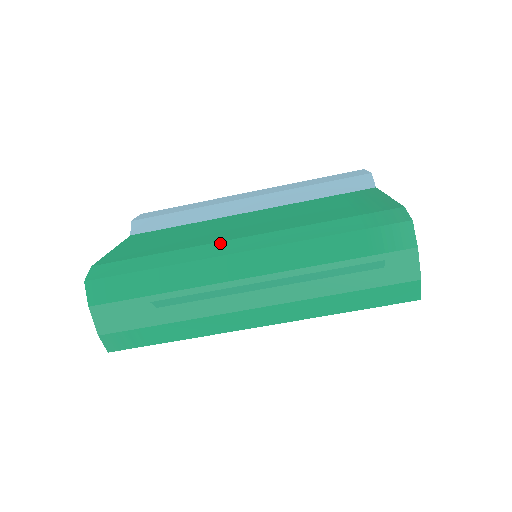
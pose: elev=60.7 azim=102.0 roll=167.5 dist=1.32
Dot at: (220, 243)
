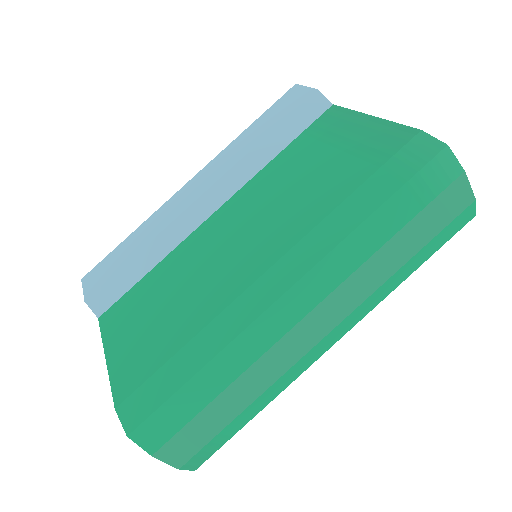
Dot at: (248, 292)
